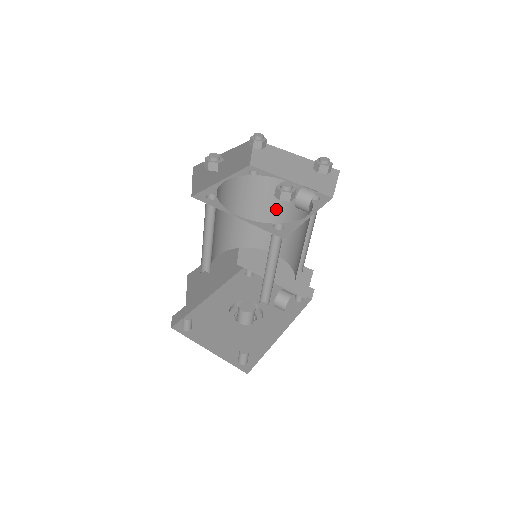
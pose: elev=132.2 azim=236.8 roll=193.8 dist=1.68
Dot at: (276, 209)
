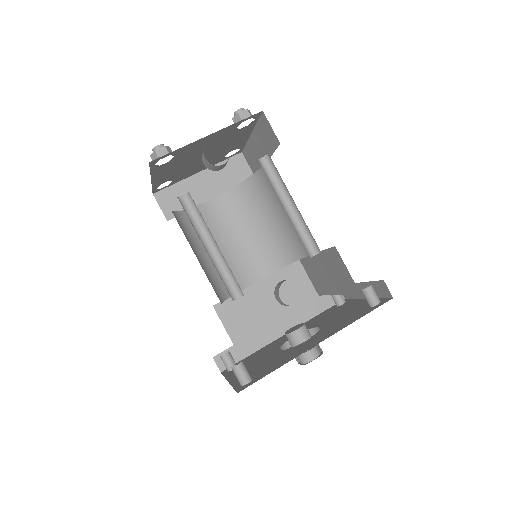
Dot at: (279, 201)
